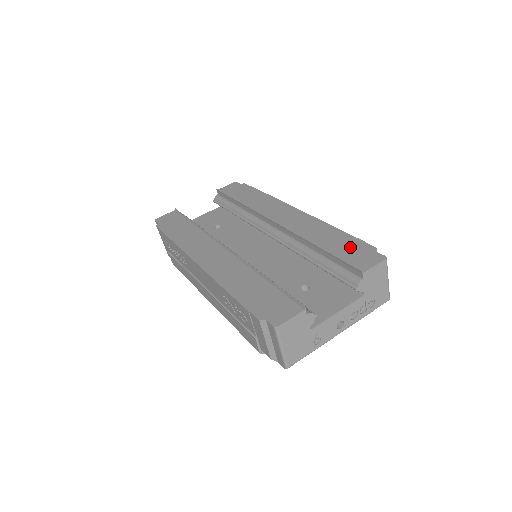
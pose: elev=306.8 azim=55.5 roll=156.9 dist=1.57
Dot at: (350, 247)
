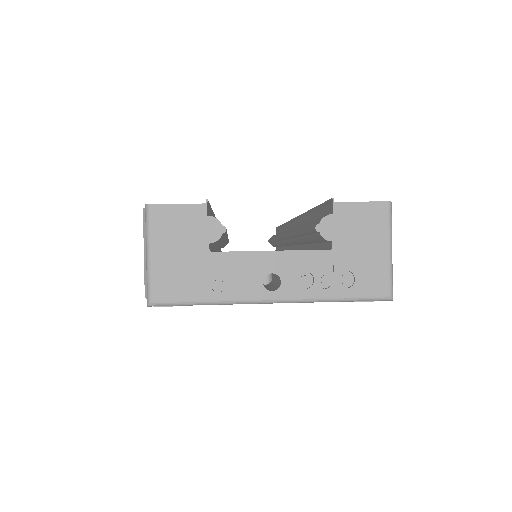
Dot at: occluded
